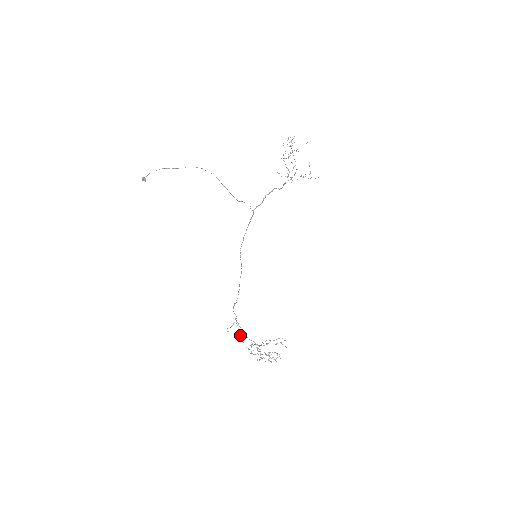
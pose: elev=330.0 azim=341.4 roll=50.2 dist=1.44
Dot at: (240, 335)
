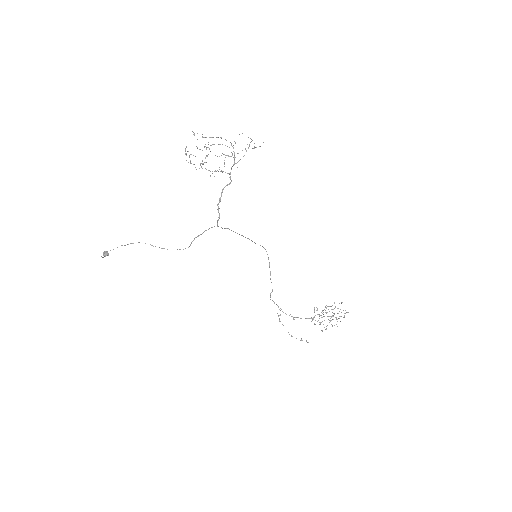
Dot at: occluded
